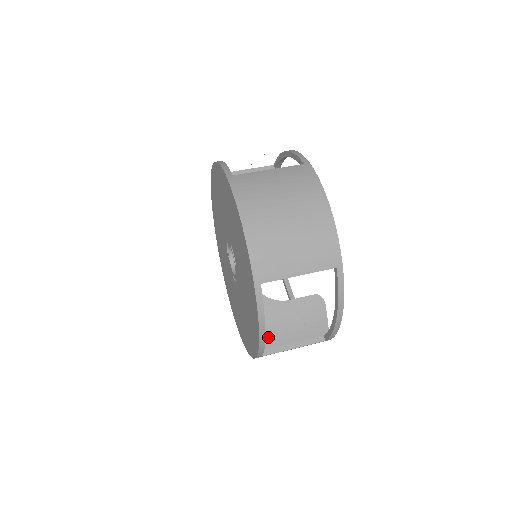
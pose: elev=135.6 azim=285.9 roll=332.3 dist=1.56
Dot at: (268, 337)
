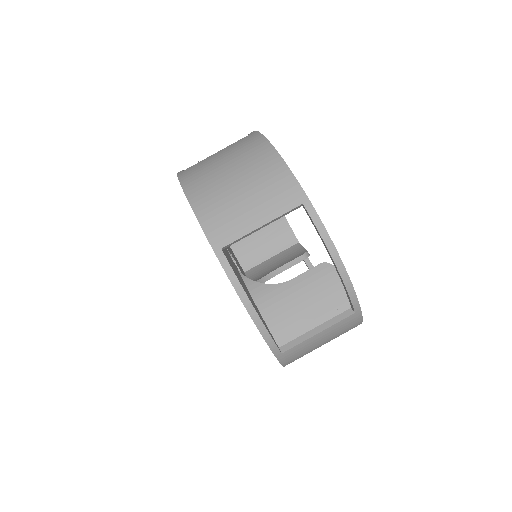
Dot at: occluded
